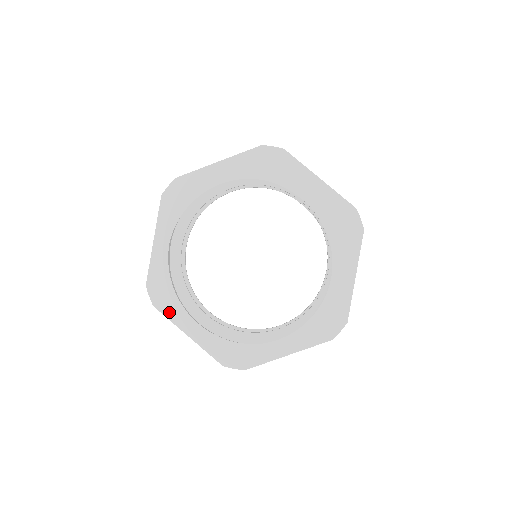
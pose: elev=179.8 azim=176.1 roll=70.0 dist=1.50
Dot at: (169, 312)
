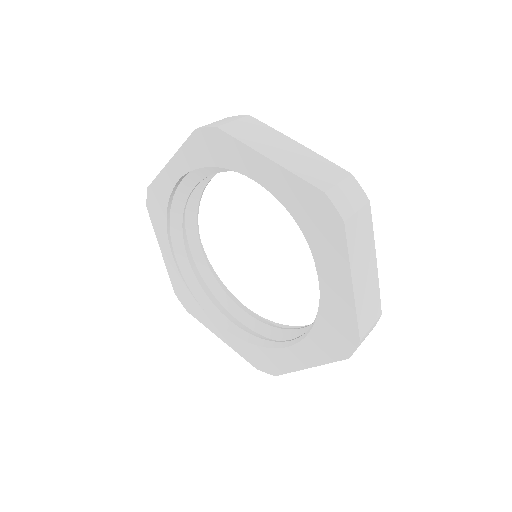
Dot at: (156, 224)
